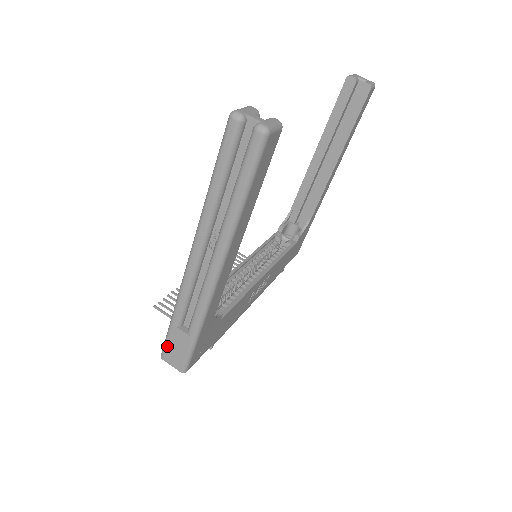
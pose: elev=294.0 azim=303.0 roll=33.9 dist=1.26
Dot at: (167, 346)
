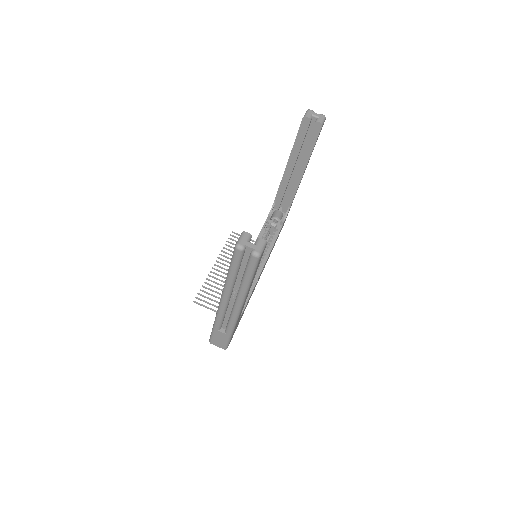
Dot at: (213, 338)
